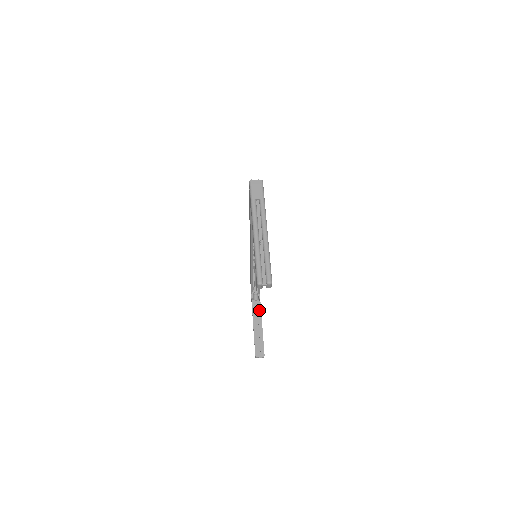
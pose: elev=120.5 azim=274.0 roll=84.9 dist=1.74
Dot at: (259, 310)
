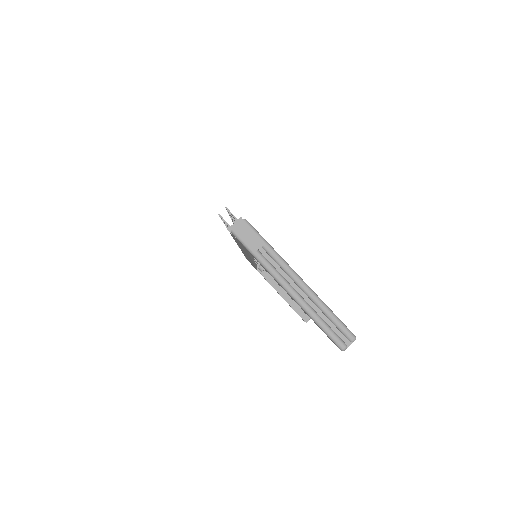
Dot at: occluded
